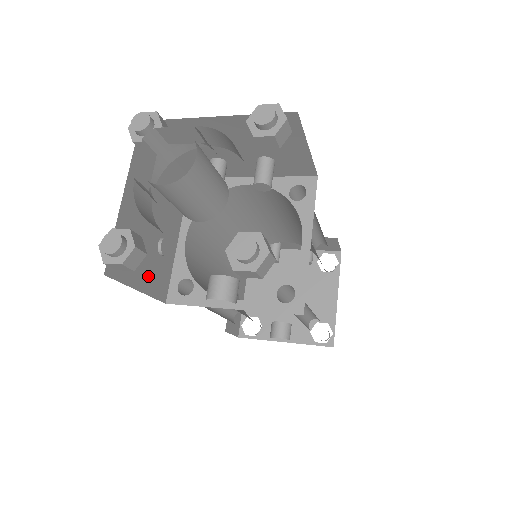
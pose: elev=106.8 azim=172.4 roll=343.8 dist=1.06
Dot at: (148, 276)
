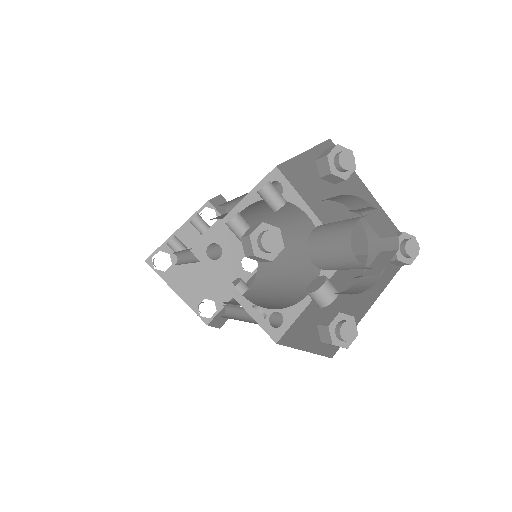
Dot at: occluded
